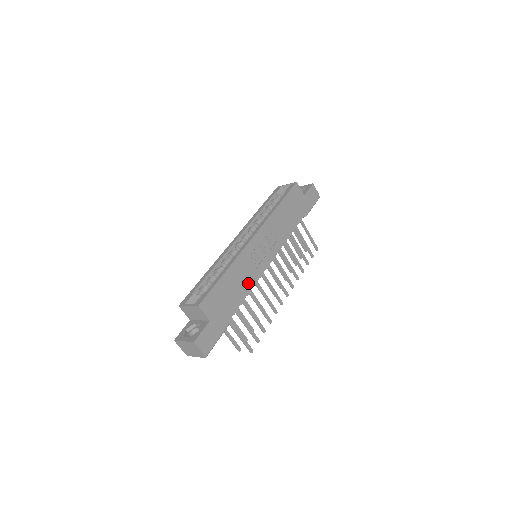
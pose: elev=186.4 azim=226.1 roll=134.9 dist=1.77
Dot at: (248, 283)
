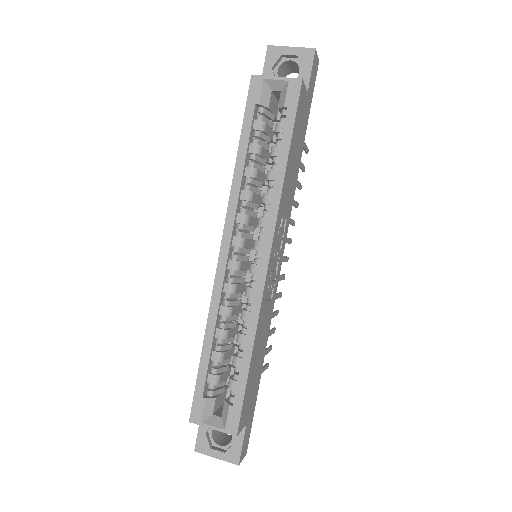
Dot at: (268, 324)
